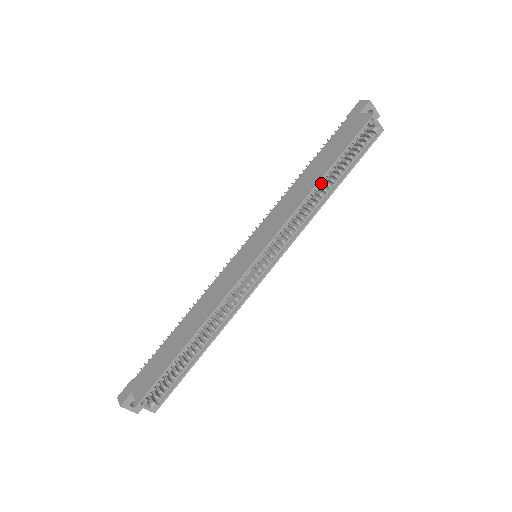
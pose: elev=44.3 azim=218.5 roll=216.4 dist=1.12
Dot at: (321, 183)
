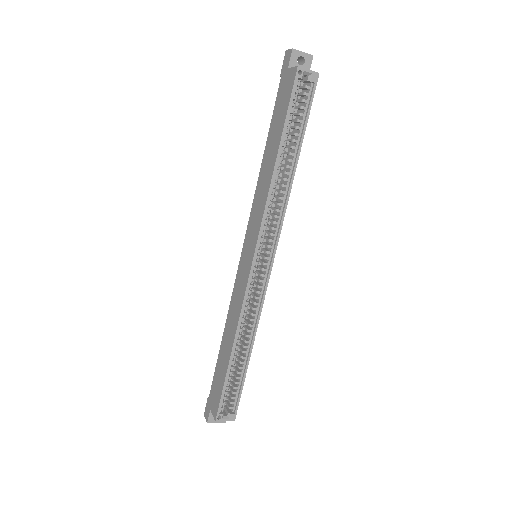
Dot at: occluded
